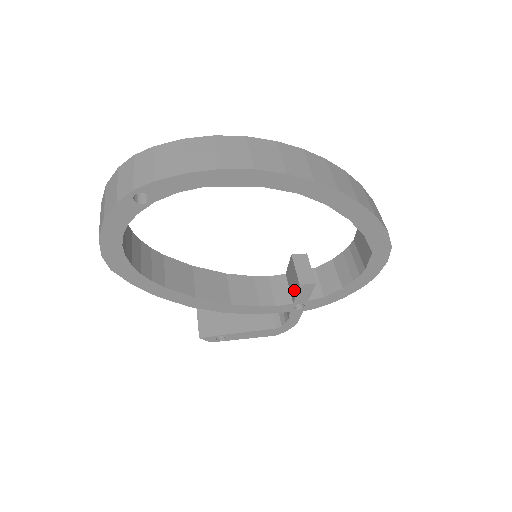
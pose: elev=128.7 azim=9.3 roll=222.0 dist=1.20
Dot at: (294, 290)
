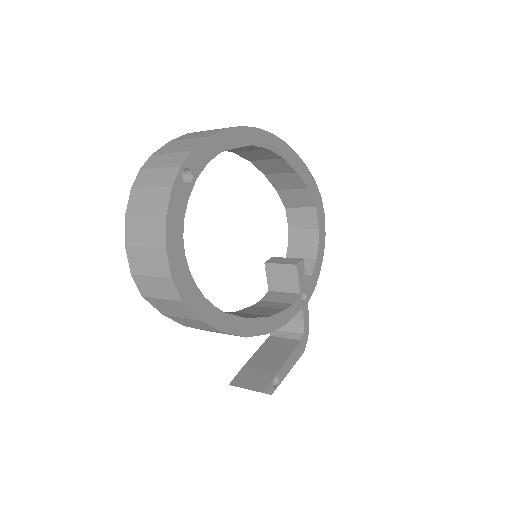
Dot at: (293, 281)
